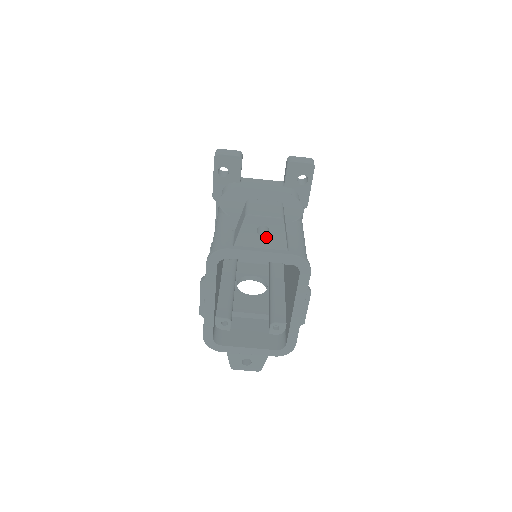
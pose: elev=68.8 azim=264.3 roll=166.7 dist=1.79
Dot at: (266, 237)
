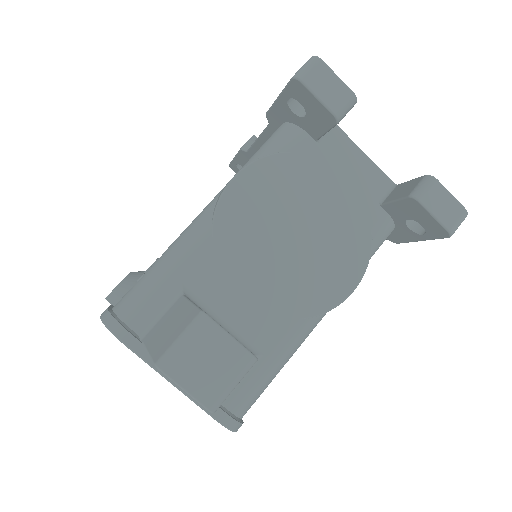
Dot at: occluded
